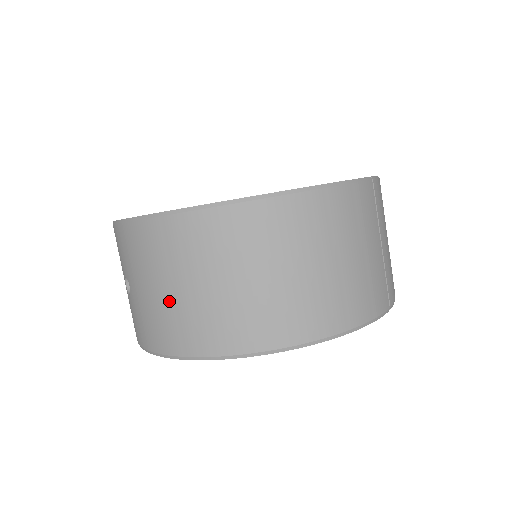
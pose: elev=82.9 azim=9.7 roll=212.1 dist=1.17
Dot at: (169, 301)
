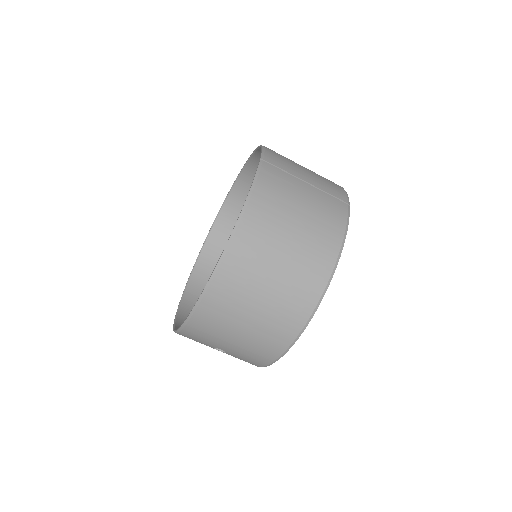
Dot at: (248, 336)
